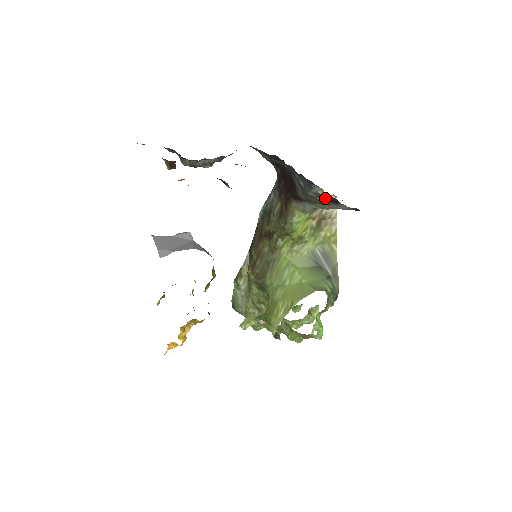
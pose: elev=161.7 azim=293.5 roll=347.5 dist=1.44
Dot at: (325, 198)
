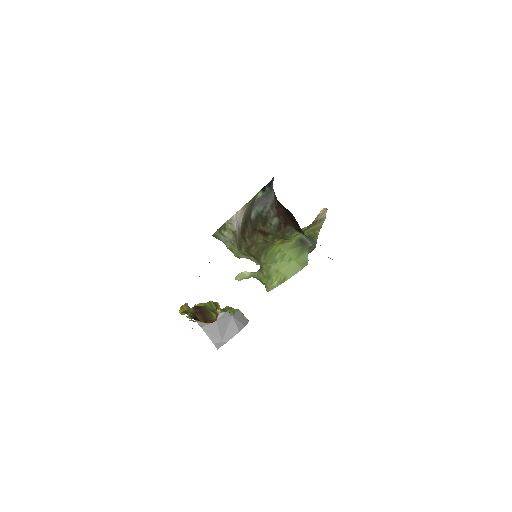
Dot at: occluded
